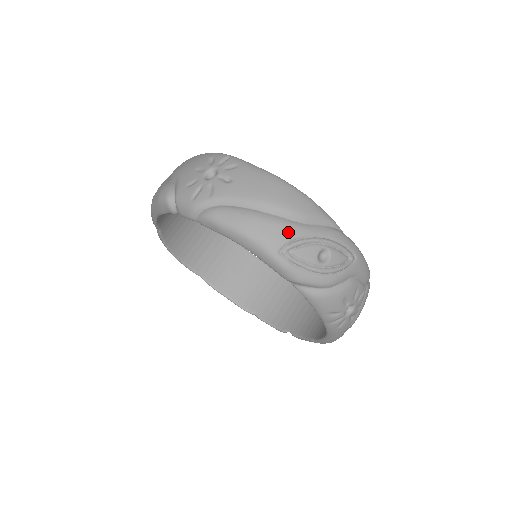
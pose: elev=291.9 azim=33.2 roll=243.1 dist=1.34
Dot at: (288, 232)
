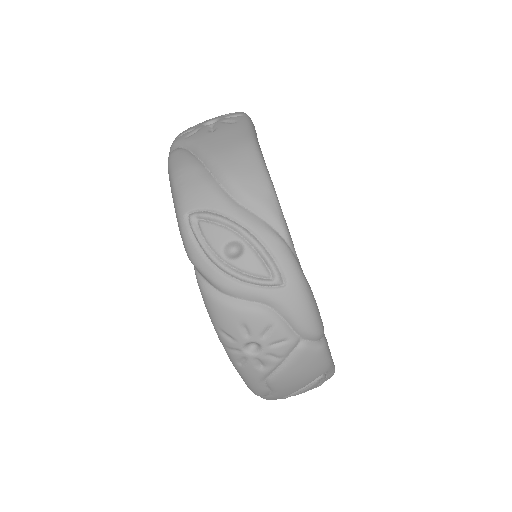
Dot at: (209, 198)
